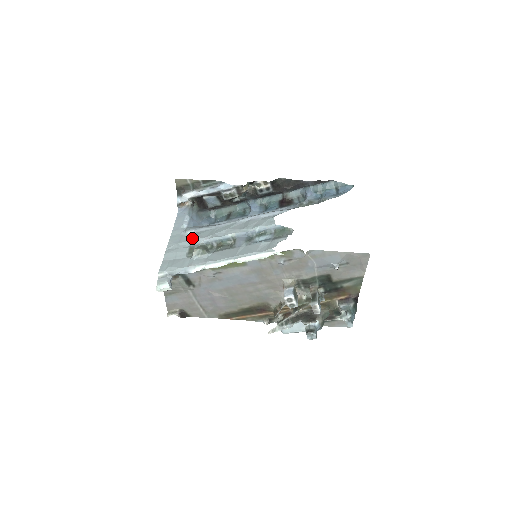
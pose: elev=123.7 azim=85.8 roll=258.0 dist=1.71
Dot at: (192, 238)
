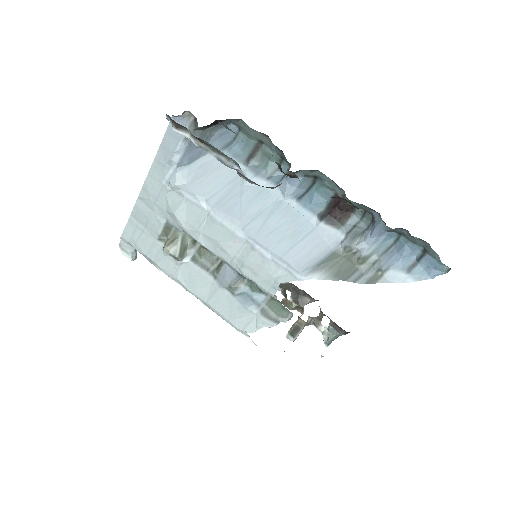
Dot at: (171, 214)
